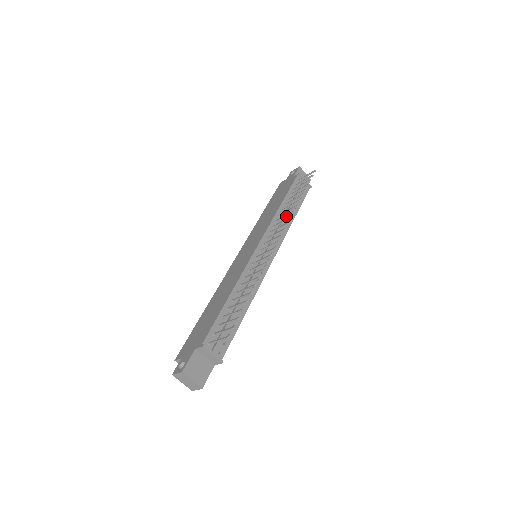
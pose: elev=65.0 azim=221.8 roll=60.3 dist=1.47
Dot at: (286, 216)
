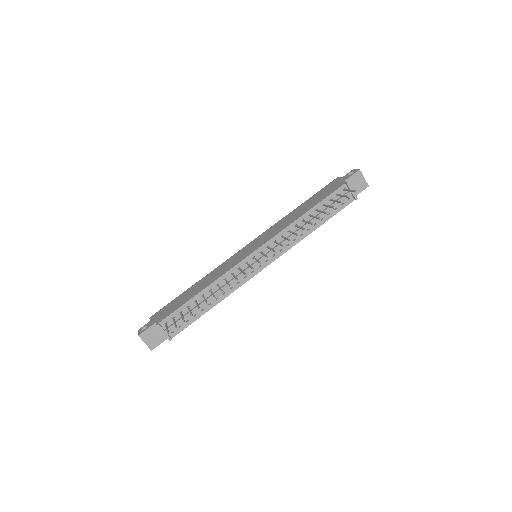
Dot at: (293, 233)
